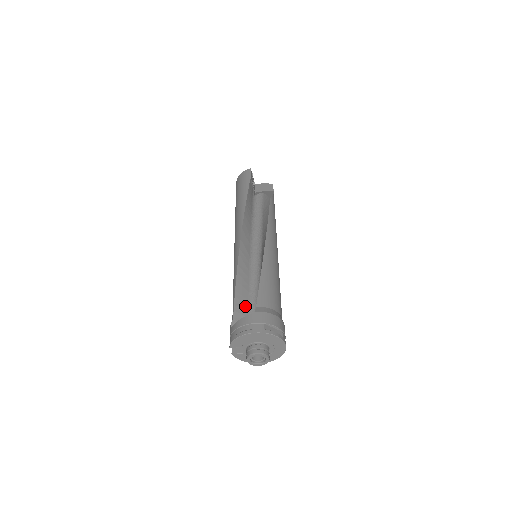
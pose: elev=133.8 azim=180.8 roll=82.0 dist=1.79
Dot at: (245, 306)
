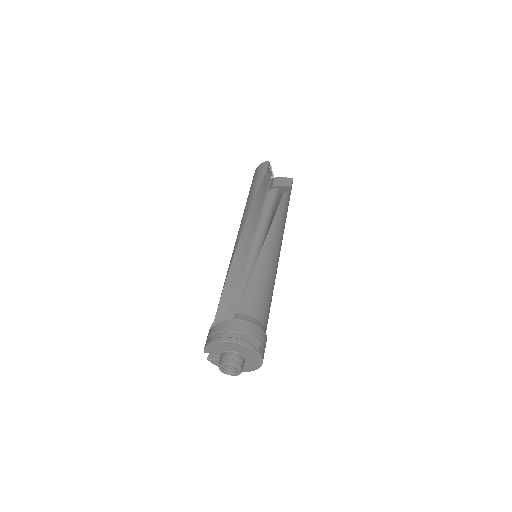
Dot at: (230, 310)
